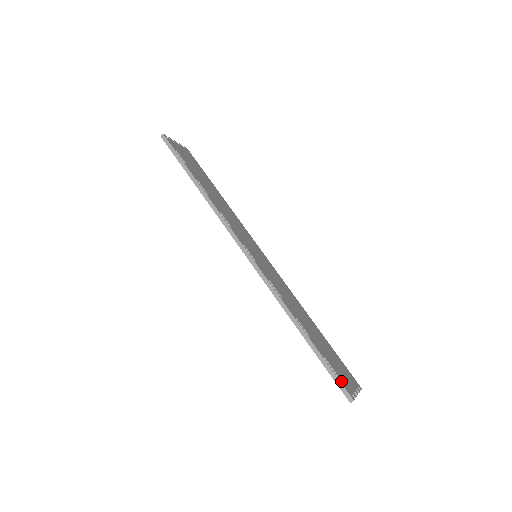
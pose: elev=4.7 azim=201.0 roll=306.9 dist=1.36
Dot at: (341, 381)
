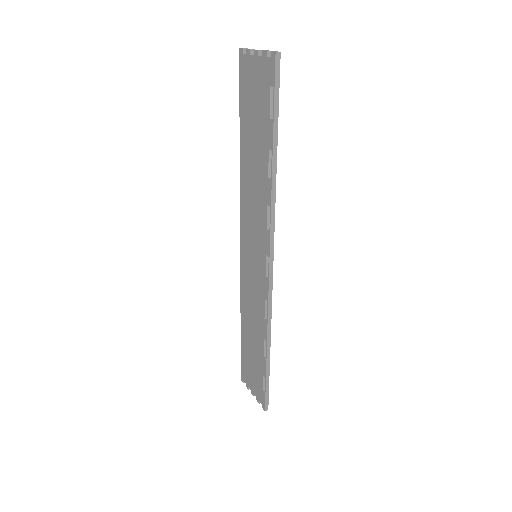
Dot at: (267, 394)
